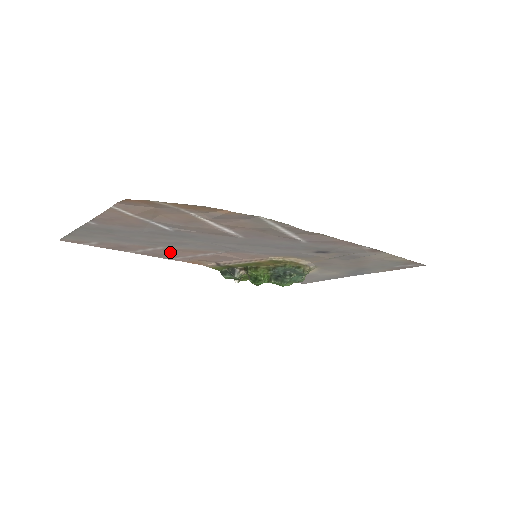
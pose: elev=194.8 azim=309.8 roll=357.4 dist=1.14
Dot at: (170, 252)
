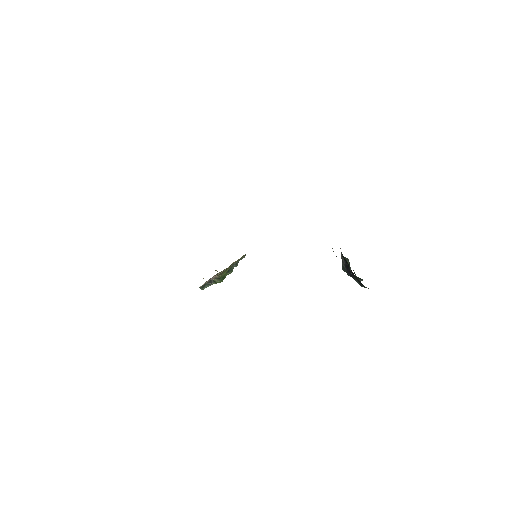
Dot at: occluded
